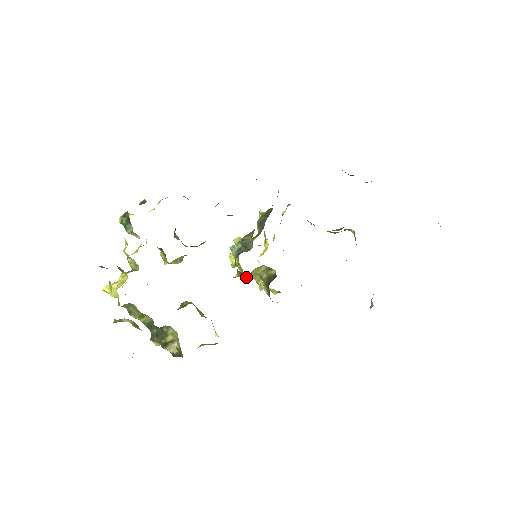
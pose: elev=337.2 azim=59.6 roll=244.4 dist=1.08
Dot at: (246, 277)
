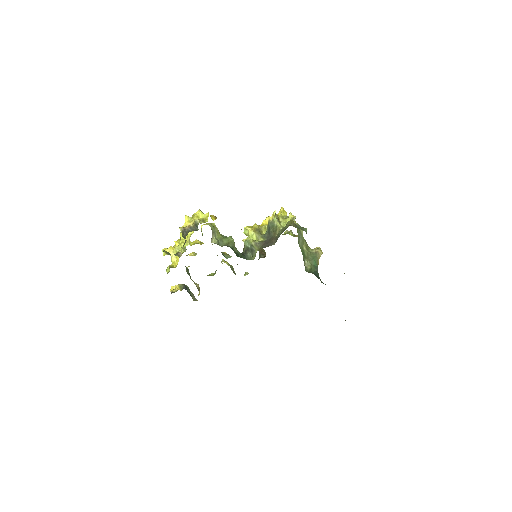
Dot at: occluded
